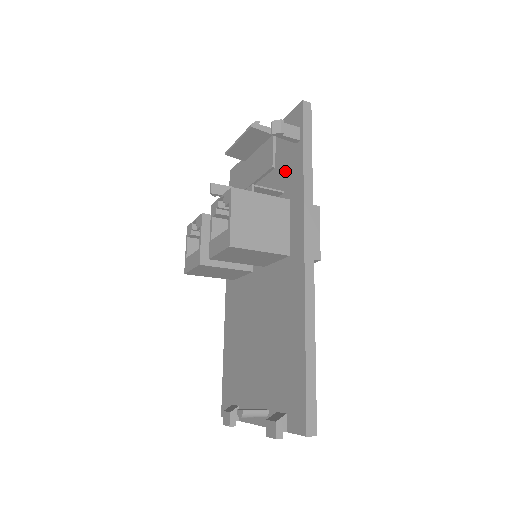
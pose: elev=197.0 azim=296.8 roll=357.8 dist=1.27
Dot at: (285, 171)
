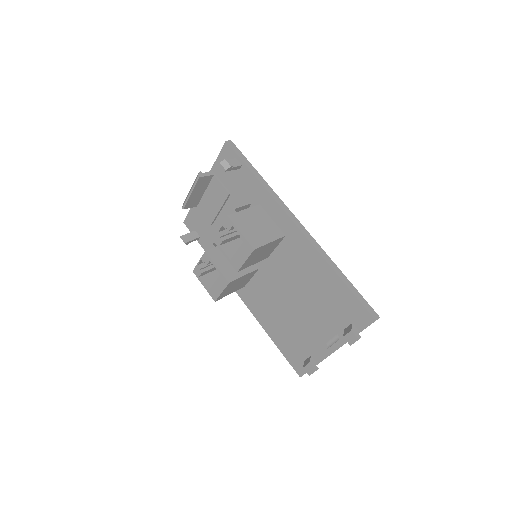
Dot at: (242, 190)
